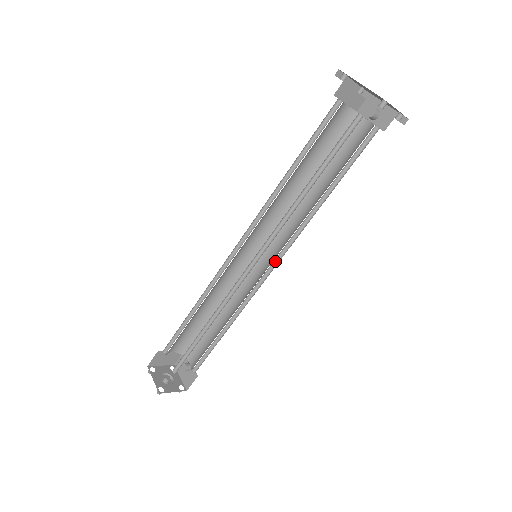
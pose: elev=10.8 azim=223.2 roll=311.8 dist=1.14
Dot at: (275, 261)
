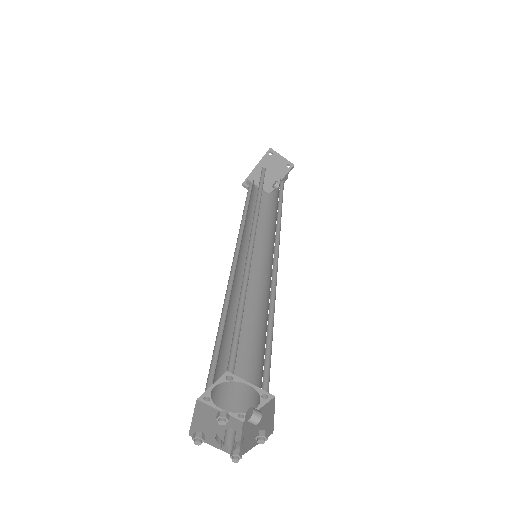
Dot at: (276, 253)
